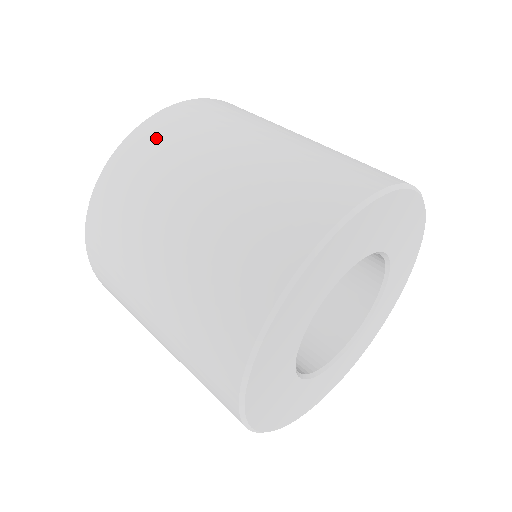
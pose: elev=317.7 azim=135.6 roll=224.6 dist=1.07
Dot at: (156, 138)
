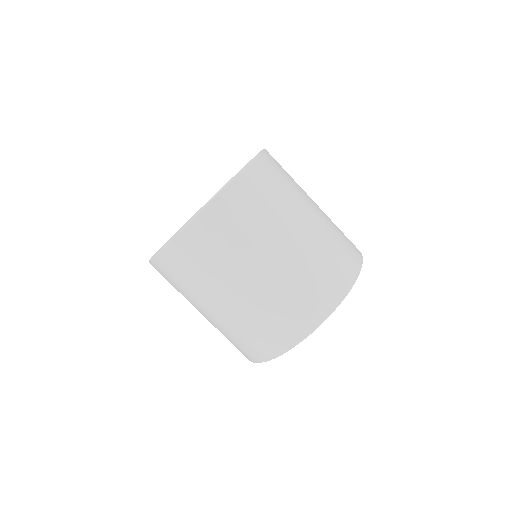
Dot at: (180, 264)
